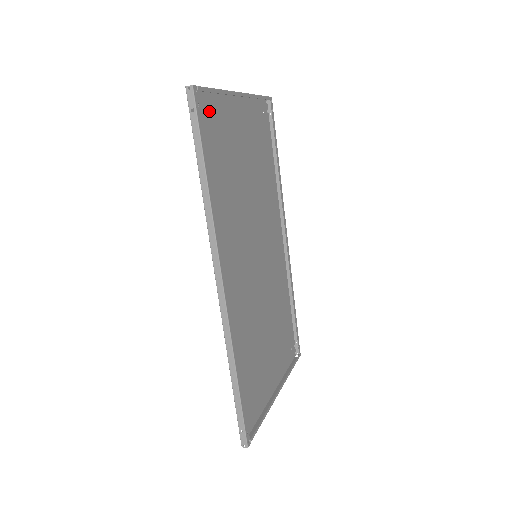
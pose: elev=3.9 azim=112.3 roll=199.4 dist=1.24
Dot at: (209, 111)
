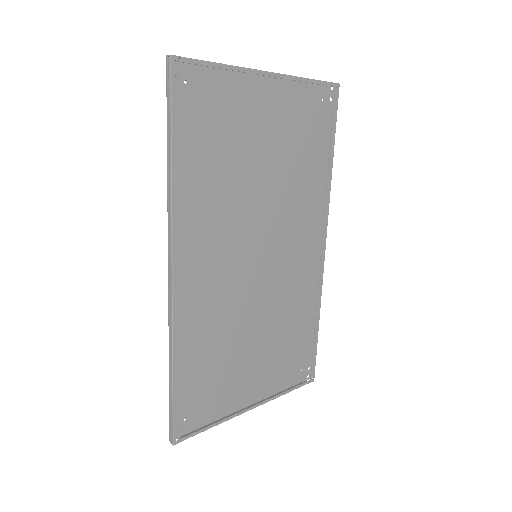
Dot at: (206, 87)
